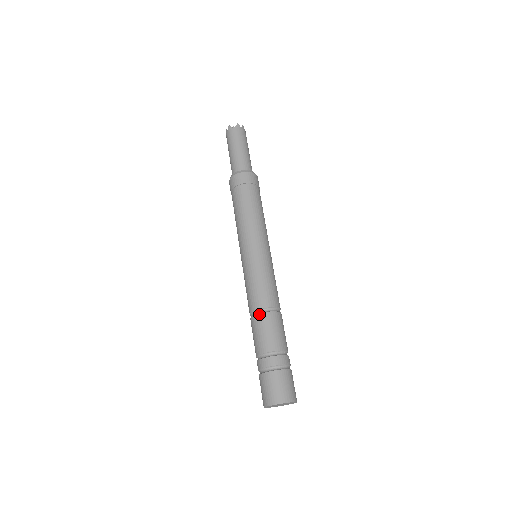
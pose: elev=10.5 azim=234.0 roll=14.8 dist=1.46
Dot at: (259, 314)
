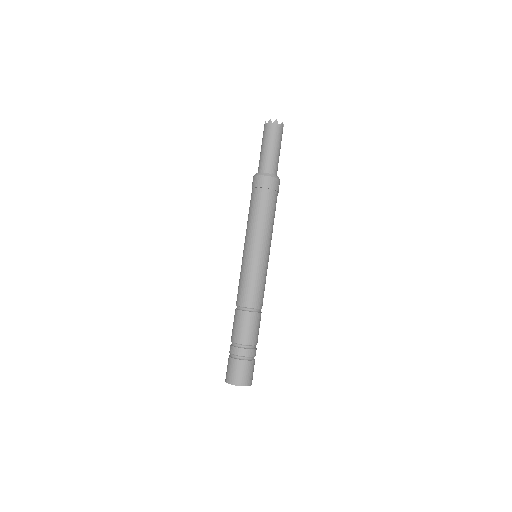
Dot at: (236, 310)
